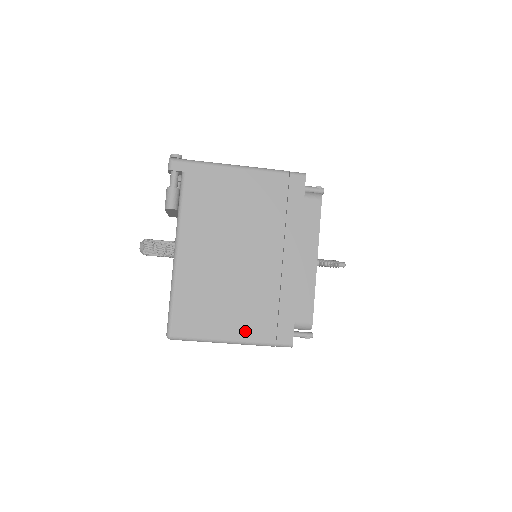
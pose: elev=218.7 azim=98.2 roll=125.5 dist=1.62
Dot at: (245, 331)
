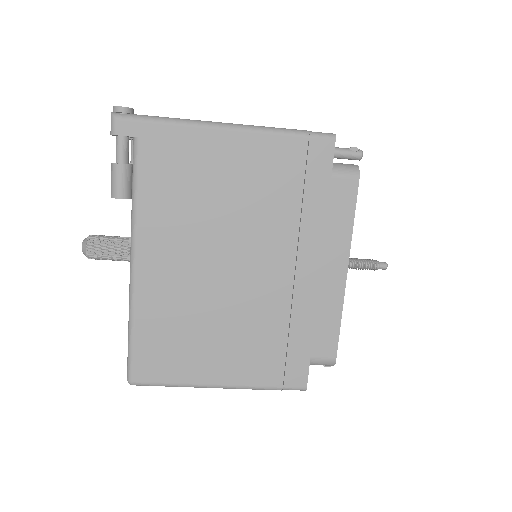
Dot at: (239, 373)
